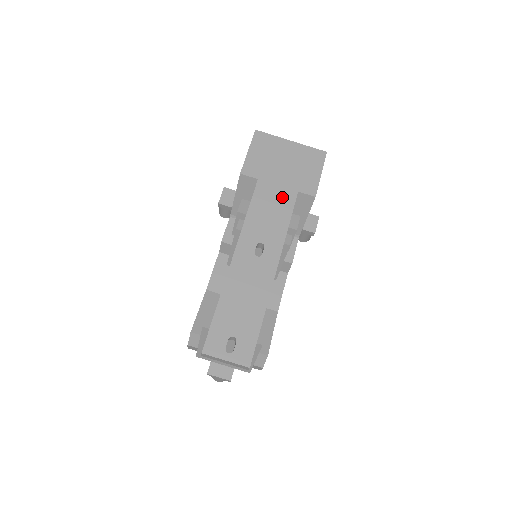
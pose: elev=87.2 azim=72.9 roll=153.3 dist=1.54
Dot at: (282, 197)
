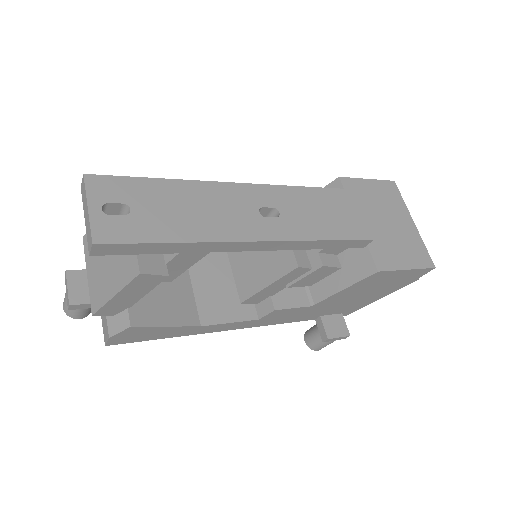
Dot at: (350, 222)
